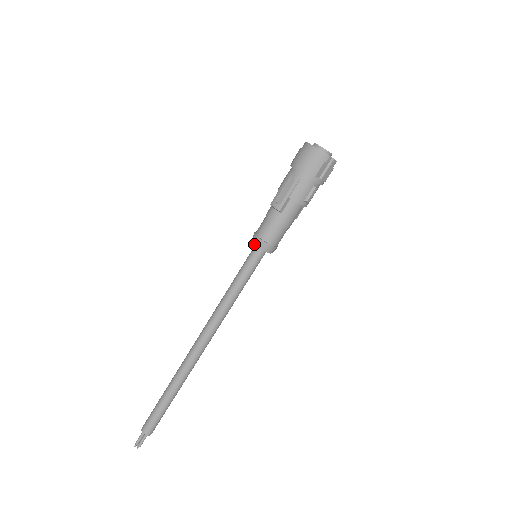
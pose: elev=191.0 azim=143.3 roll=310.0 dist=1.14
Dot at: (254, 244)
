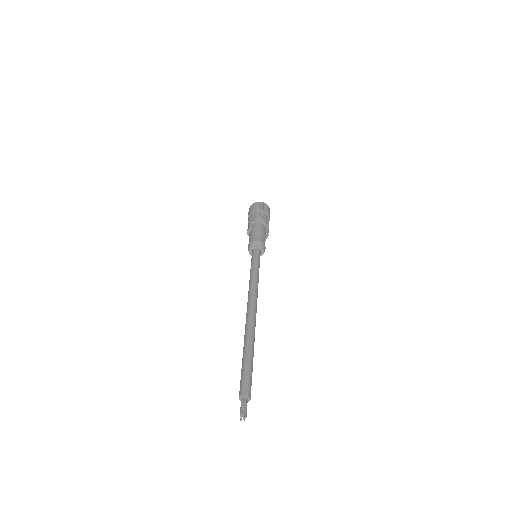
Dot at: (248, 250)
